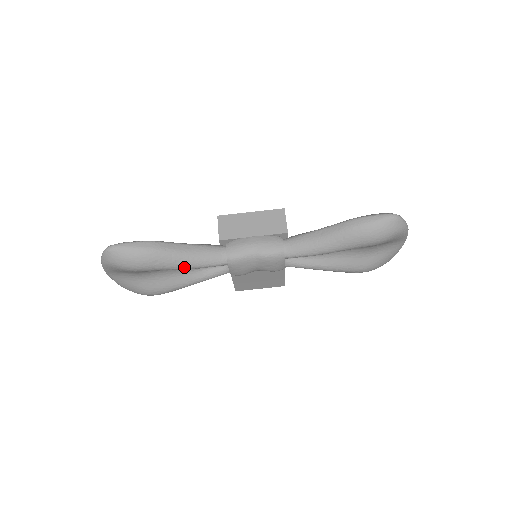
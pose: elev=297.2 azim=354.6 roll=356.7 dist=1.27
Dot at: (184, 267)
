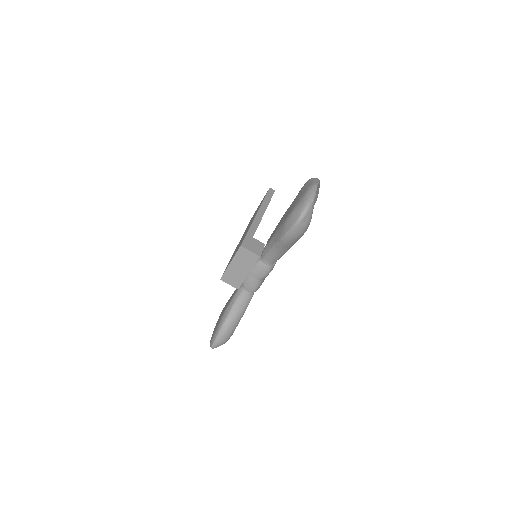
Dot at: (243, 314)
